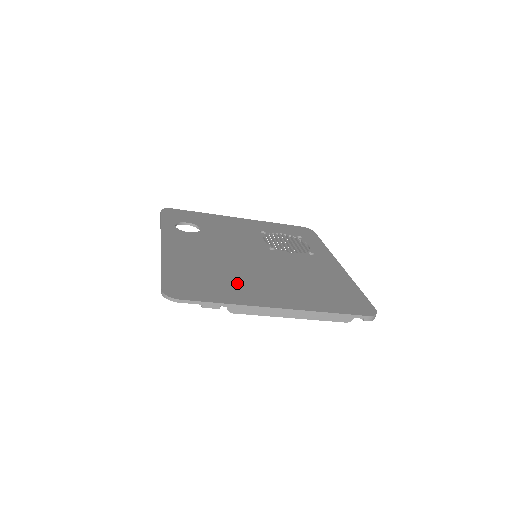
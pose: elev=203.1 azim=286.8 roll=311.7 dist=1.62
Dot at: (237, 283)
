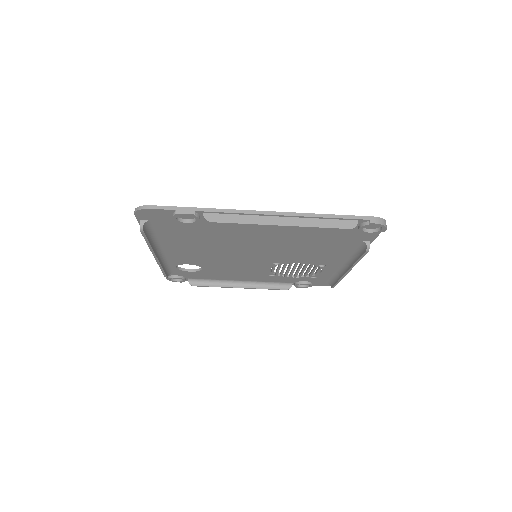
Dot at: occluded
